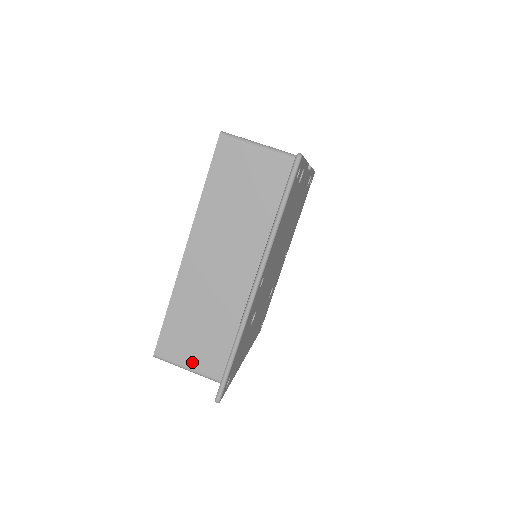
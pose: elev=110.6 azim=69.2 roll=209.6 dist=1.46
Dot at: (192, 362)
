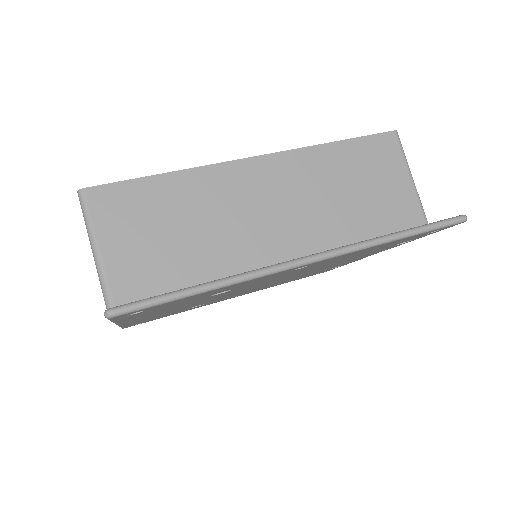
Dot at: (113, 248)
